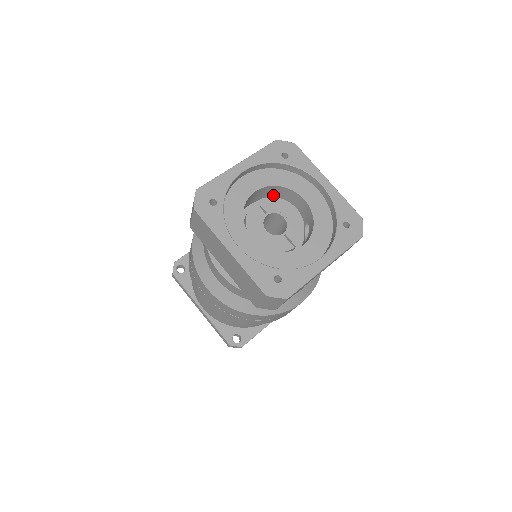
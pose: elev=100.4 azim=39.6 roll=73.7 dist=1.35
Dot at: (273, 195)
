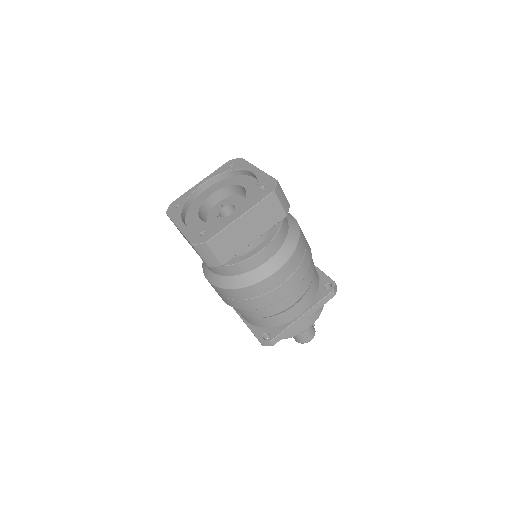
Dot at: occluded
